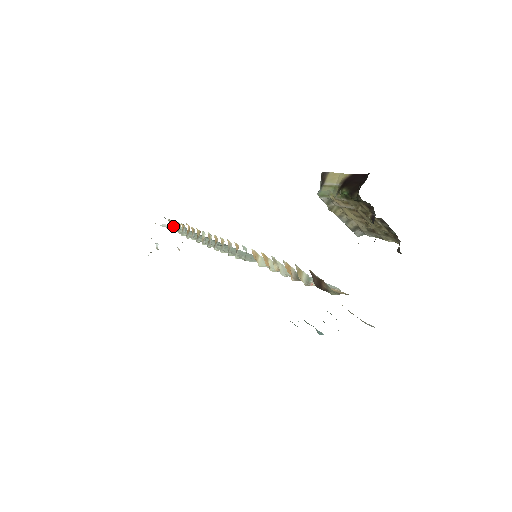
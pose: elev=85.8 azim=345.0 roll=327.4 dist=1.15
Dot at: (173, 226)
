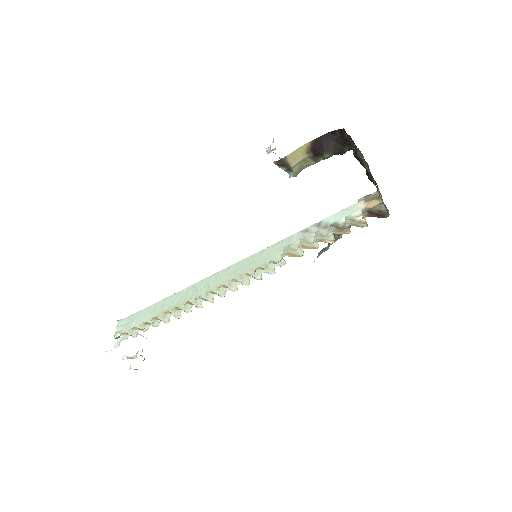
Dot at: (118, 333)
